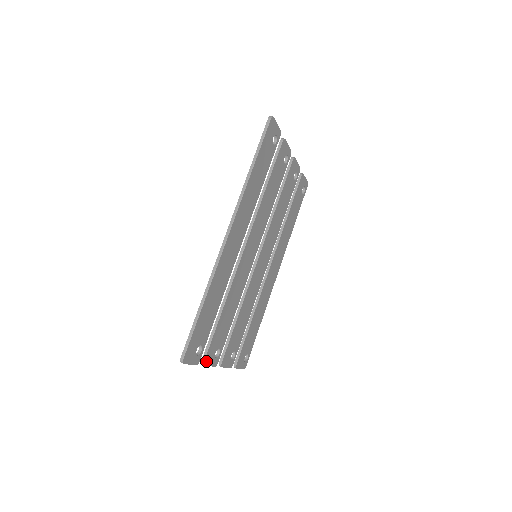
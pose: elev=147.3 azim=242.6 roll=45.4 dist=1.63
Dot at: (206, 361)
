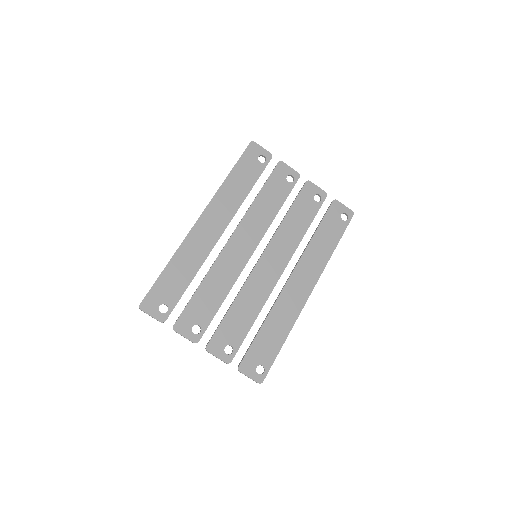
Dot at: (177, 328)
